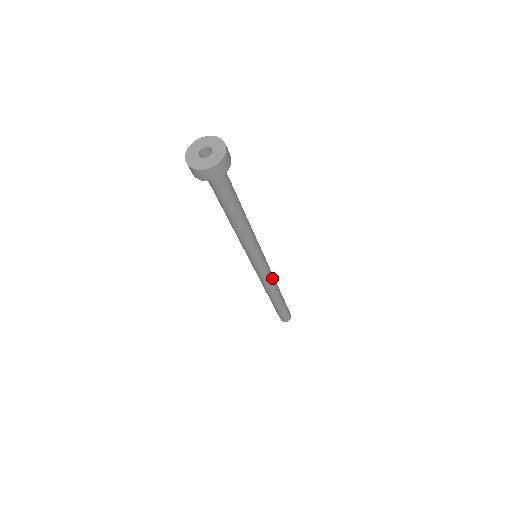
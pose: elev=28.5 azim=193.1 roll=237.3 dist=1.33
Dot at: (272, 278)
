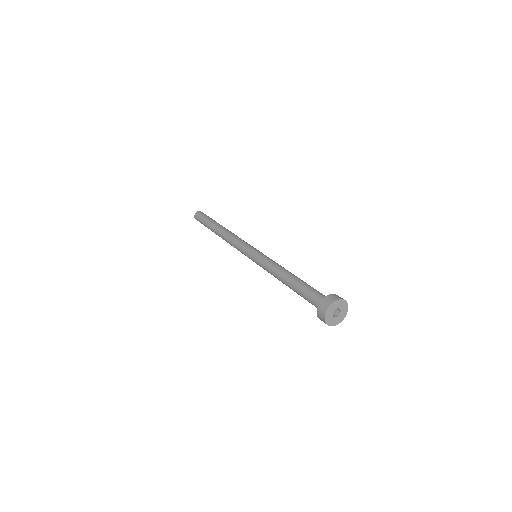
Dot at: occluded
